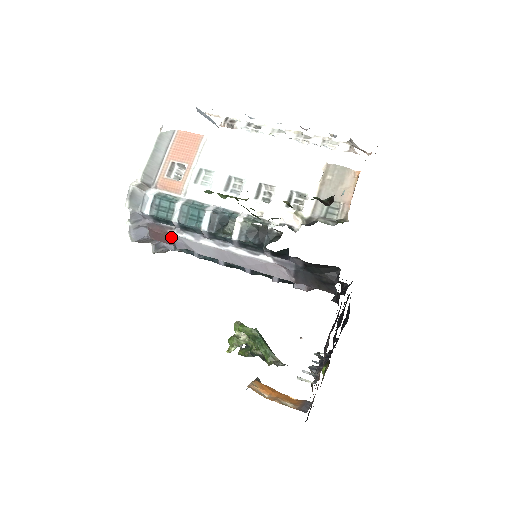
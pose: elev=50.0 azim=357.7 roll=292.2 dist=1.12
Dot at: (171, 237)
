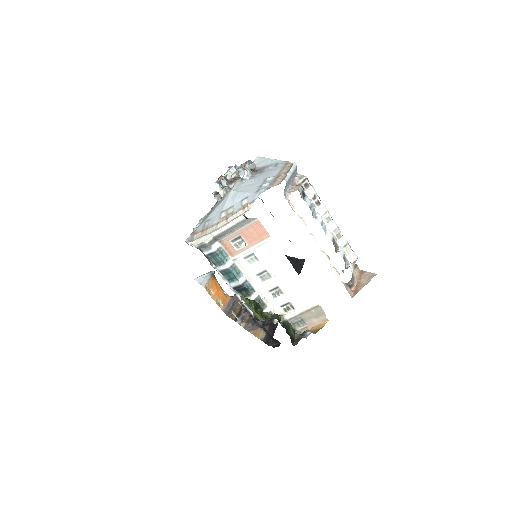
Dot at: (211, 262)
